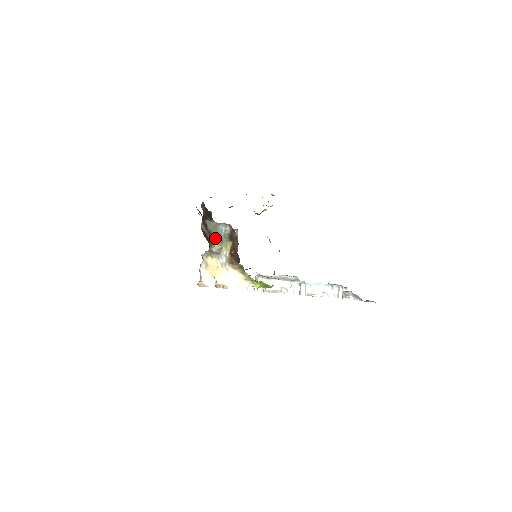
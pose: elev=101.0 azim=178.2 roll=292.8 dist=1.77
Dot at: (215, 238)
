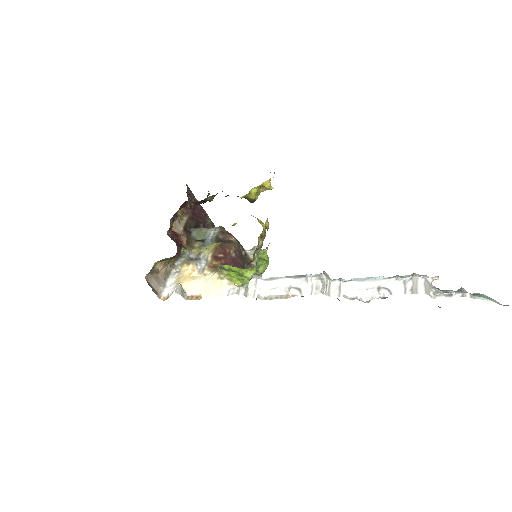
Dot at: (197, 243)
